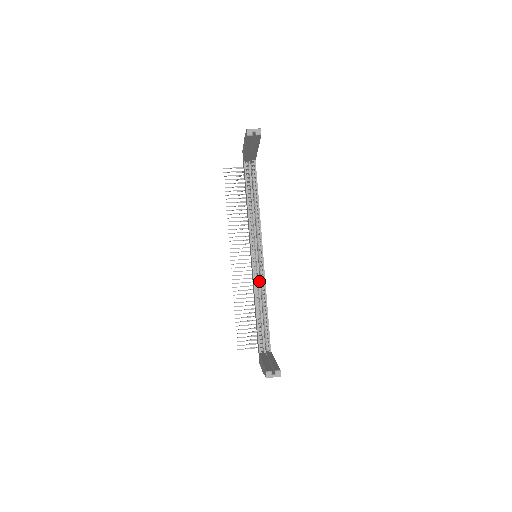
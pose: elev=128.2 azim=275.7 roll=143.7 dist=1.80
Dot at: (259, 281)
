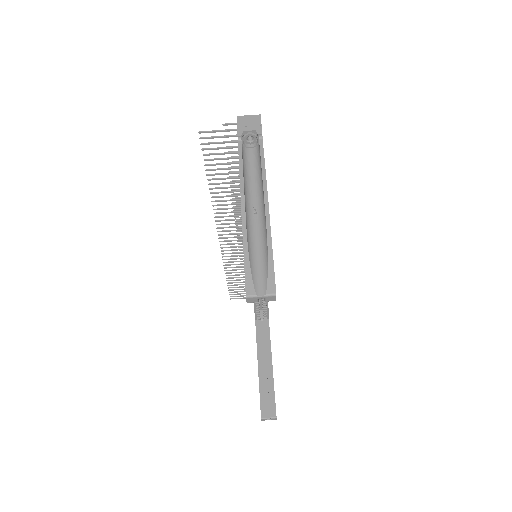
Dot at: occluded
